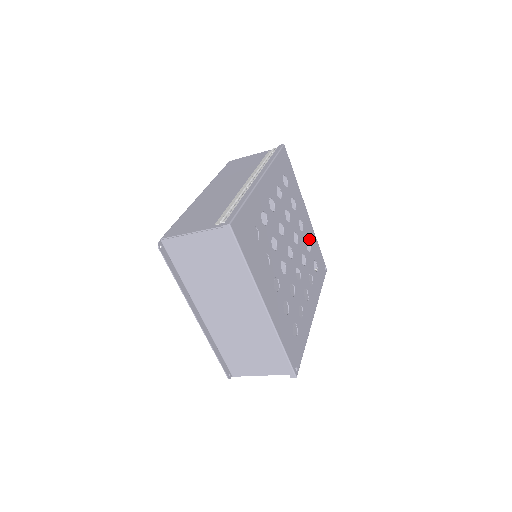
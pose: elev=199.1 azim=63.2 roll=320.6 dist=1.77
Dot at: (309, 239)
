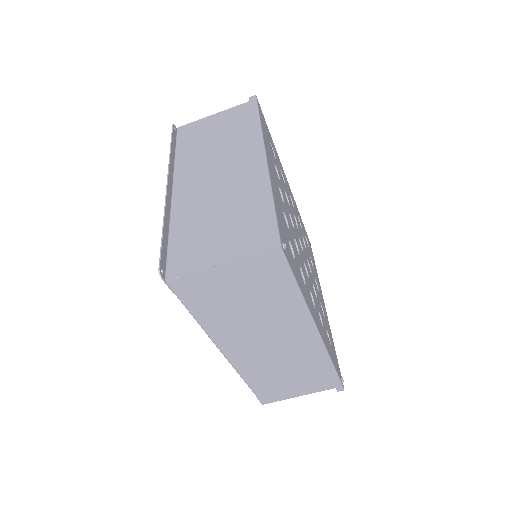
Dot at: (324, 313)
